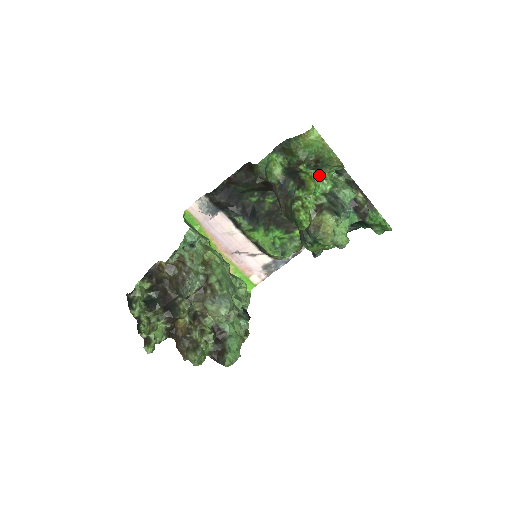
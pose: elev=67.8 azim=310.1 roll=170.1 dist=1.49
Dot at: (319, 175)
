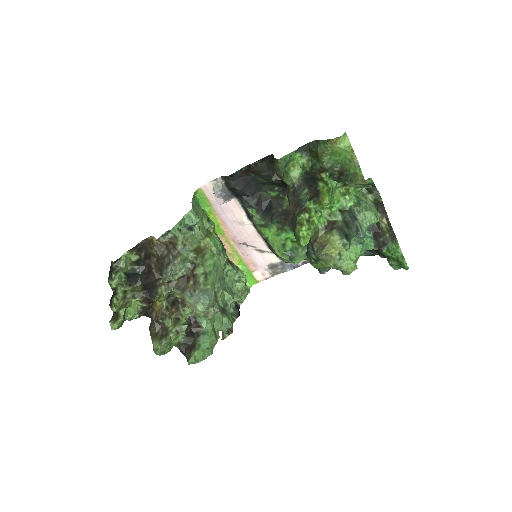
Dot at: (344, 188)
